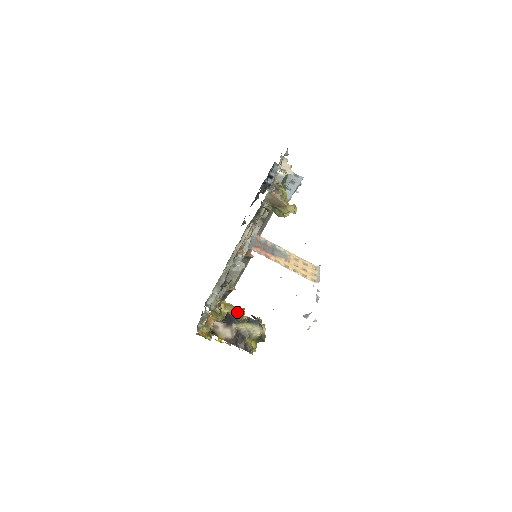
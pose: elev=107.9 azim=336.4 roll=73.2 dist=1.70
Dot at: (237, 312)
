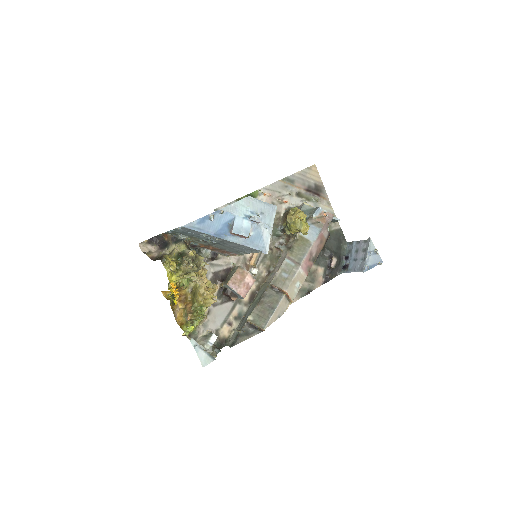
Dot at: occluded
